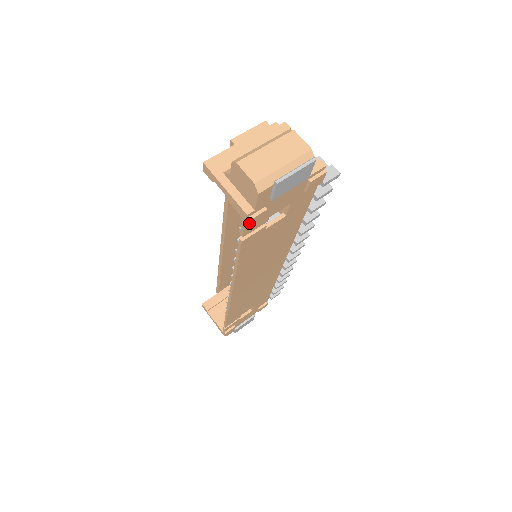
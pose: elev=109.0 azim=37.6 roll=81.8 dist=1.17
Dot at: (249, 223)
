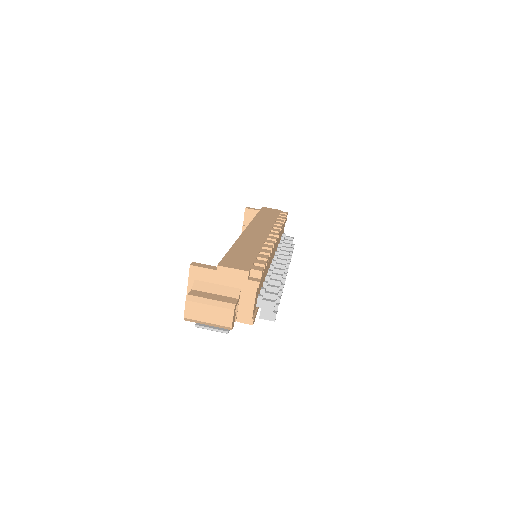
Dot at: occluded
